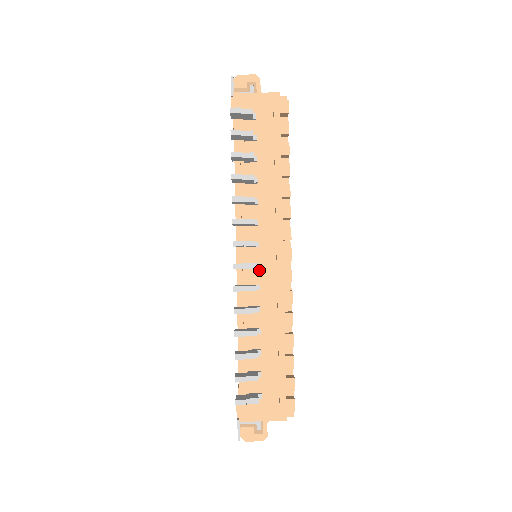
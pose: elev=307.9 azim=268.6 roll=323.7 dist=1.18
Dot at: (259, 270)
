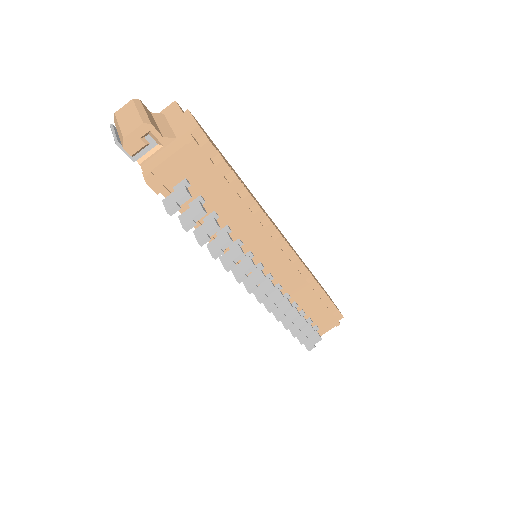
Dot at: (272, 276)
